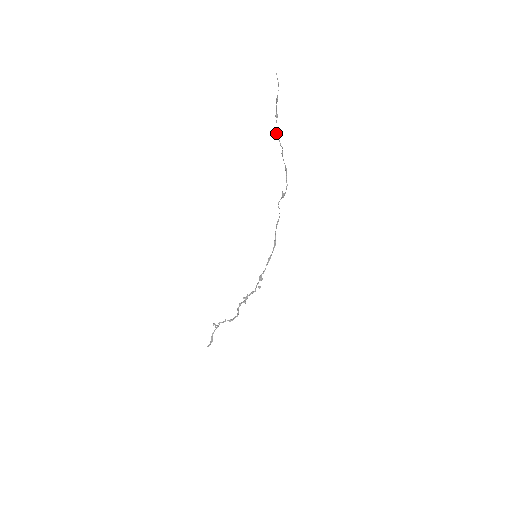
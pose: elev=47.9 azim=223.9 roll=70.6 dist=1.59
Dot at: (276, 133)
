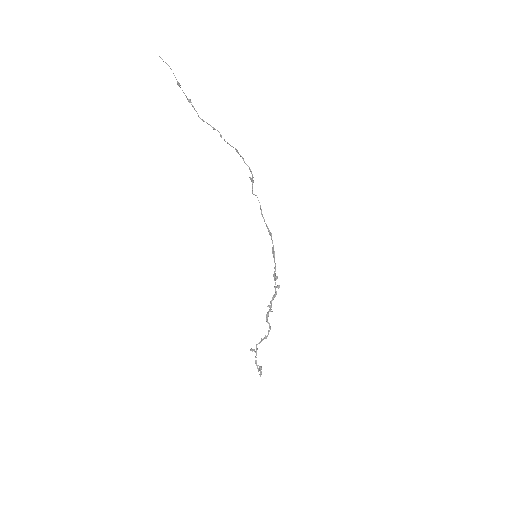
Dot at: (202, 119)
